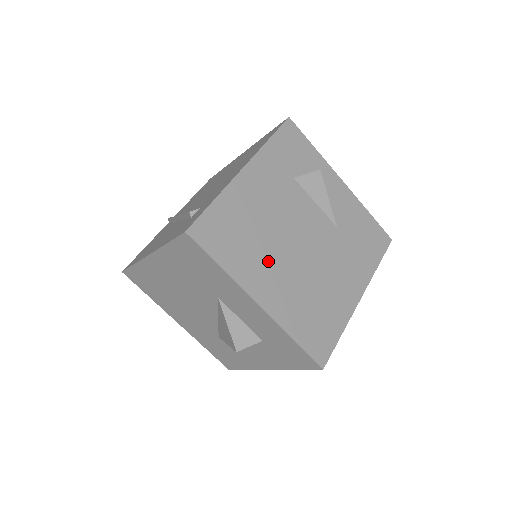
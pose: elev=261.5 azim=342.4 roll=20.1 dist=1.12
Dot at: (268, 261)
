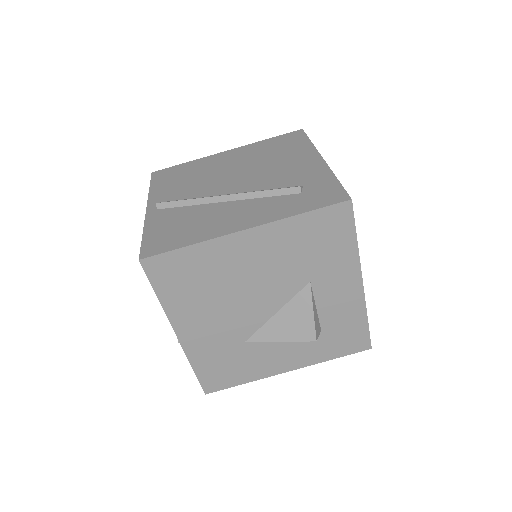
Dot at: occluded
